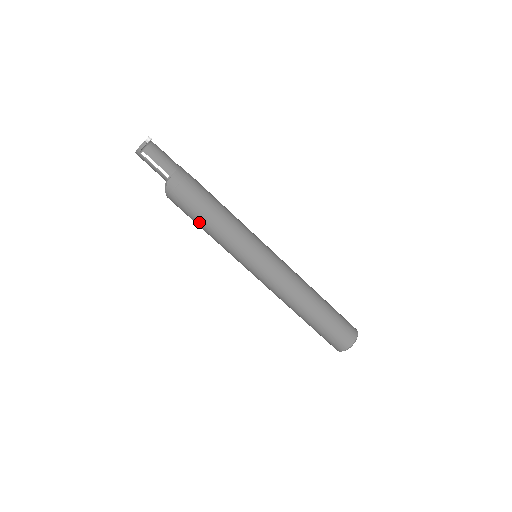
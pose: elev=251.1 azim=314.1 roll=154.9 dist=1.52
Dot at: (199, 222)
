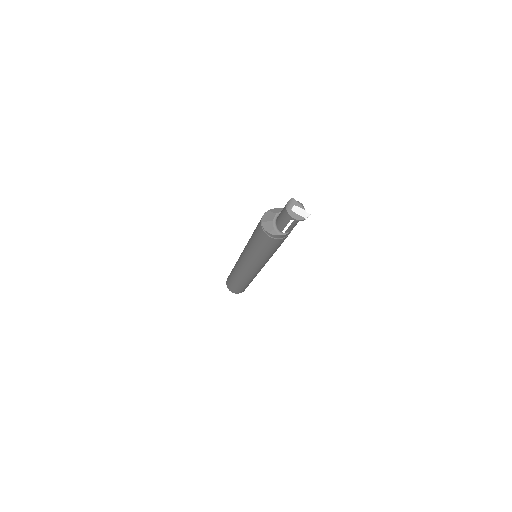
Dot at: (259, 247)
